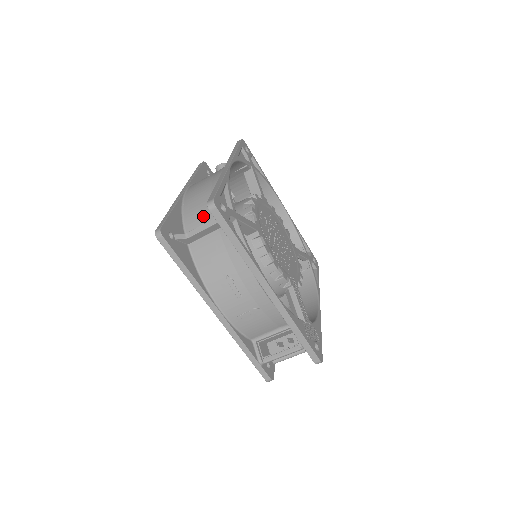
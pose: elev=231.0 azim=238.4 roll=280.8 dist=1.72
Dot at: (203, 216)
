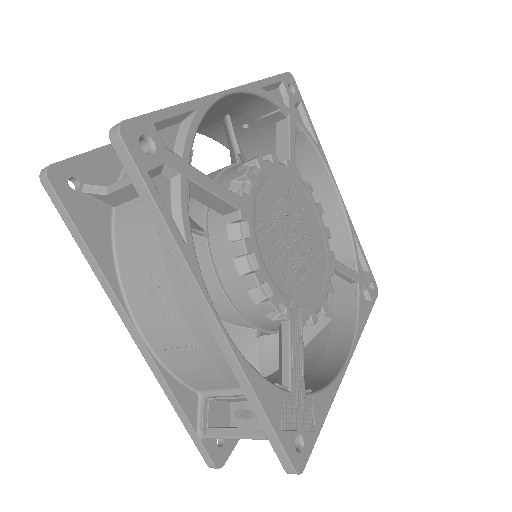
Dot at: occluded
